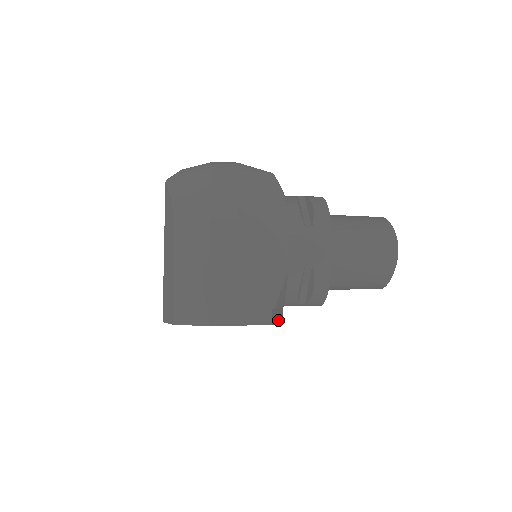
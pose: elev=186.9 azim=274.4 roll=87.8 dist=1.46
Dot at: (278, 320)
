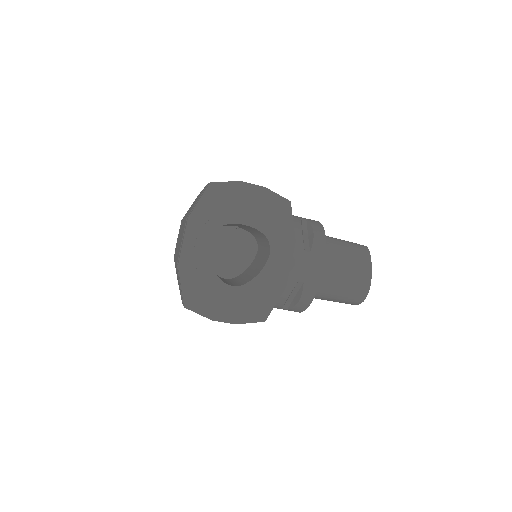
Dot at: (293, 225)
